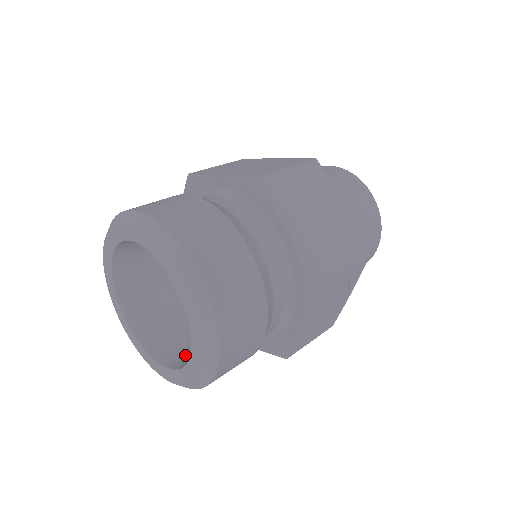
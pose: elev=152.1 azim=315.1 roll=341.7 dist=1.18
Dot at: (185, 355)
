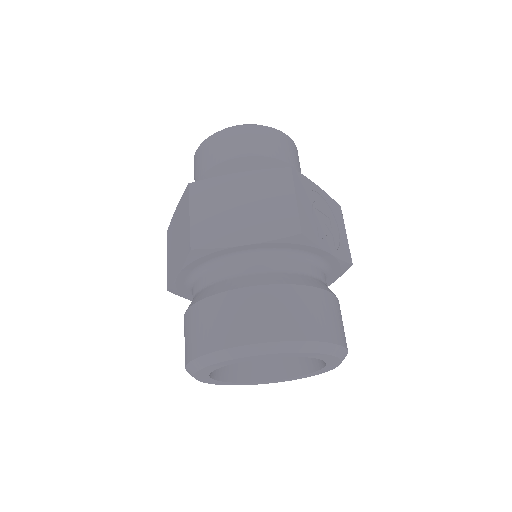
Dot at: occluded
